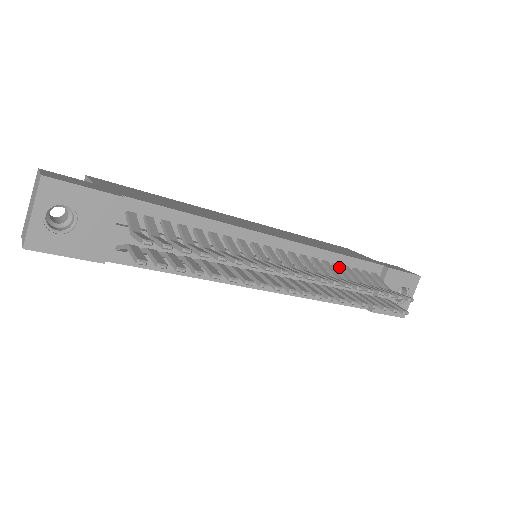
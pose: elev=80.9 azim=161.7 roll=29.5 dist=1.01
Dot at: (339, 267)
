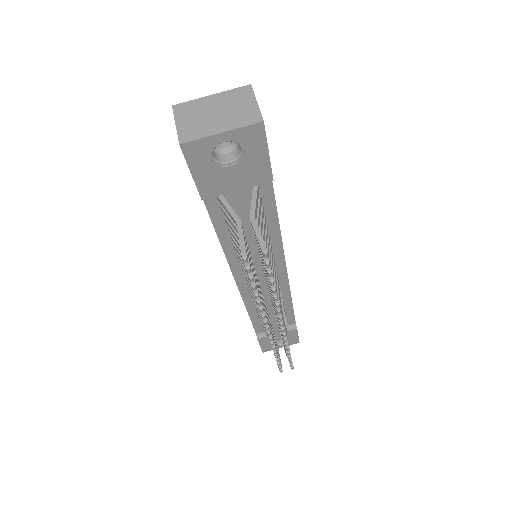
Dot at: occluded
